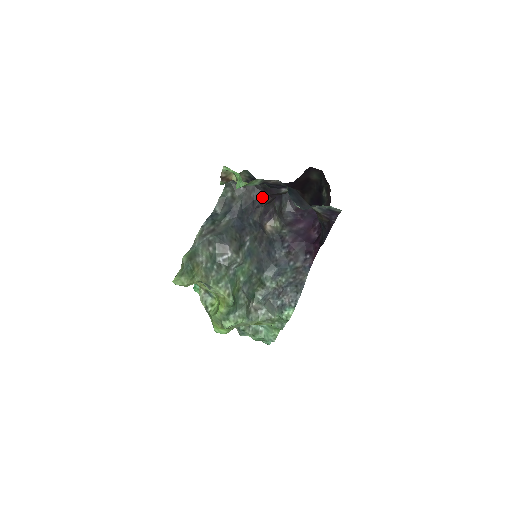
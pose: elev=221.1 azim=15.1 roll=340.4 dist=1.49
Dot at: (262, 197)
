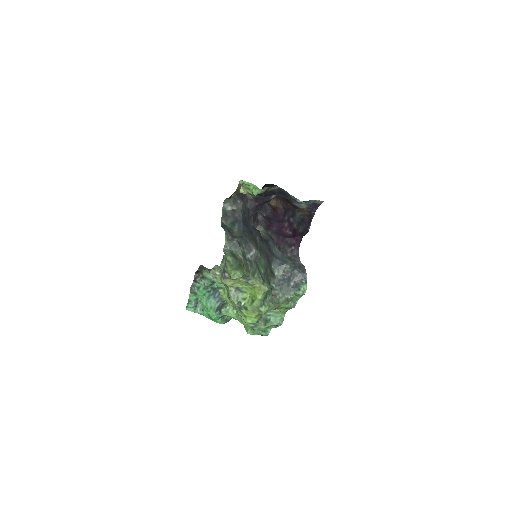
Dot at: (254, 206)
